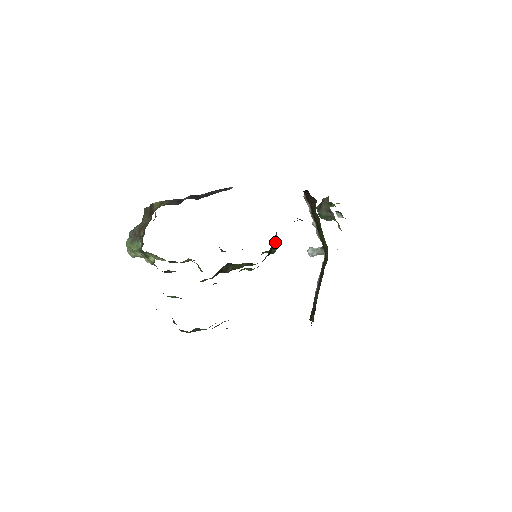
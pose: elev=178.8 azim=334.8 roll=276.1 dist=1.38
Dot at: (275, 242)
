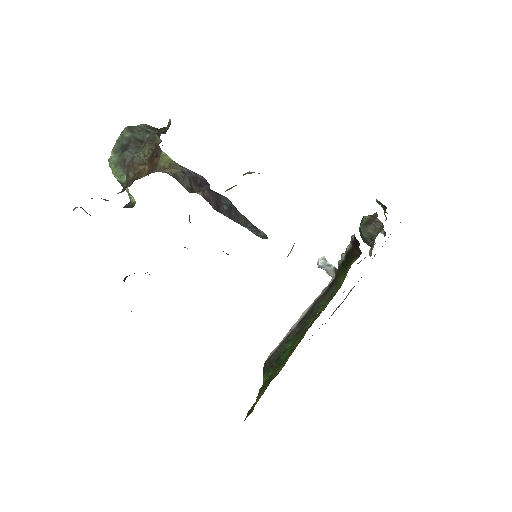
Dot at: occluded
